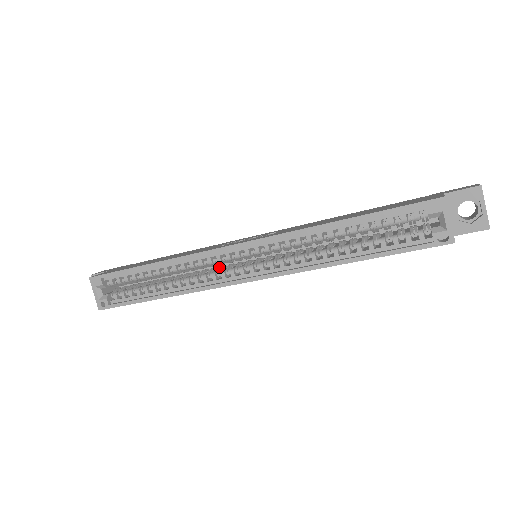
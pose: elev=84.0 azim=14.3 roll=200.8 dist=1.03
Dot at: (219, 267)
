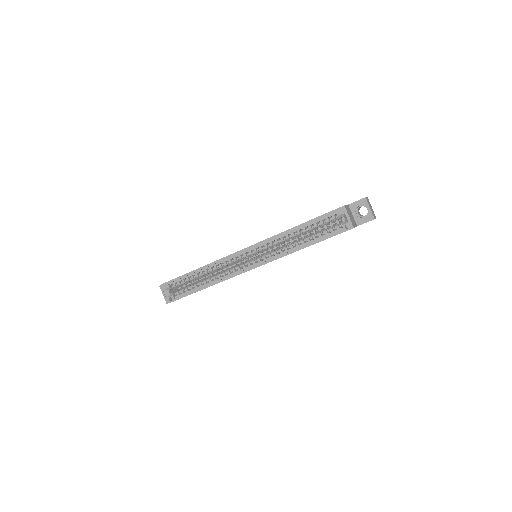
Dot at: (236, 265)
